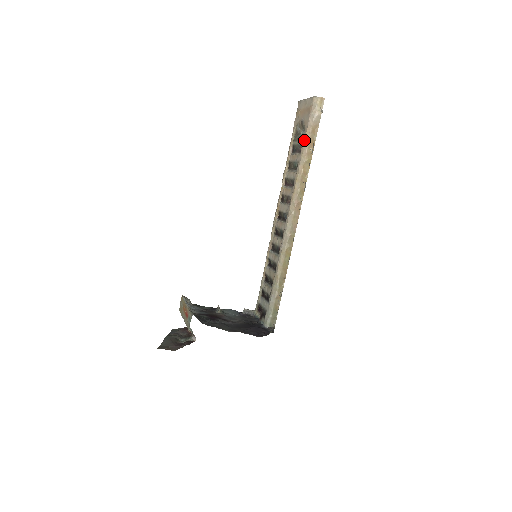
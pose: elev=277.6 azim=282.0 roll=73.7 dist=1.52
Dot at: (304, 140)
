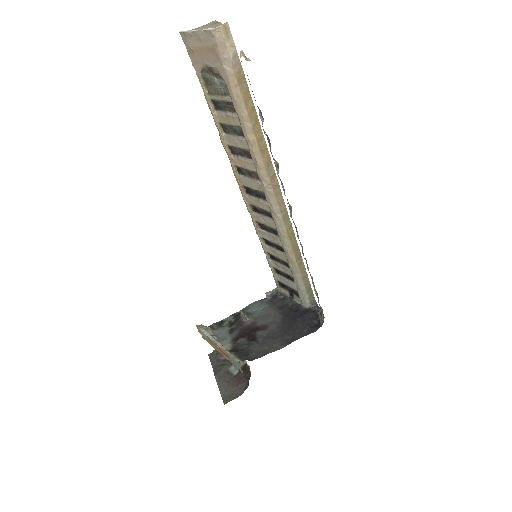
Dot at: (234, 99)
